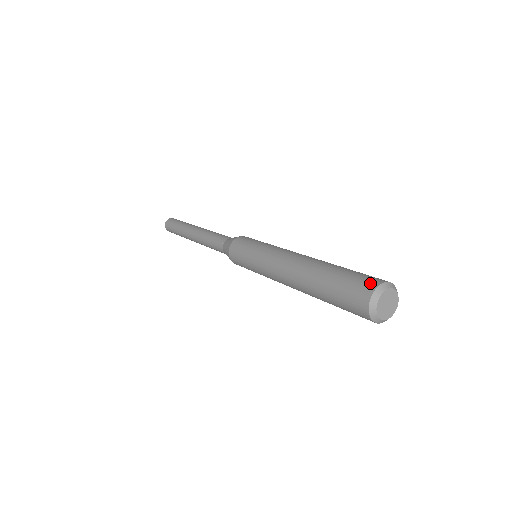
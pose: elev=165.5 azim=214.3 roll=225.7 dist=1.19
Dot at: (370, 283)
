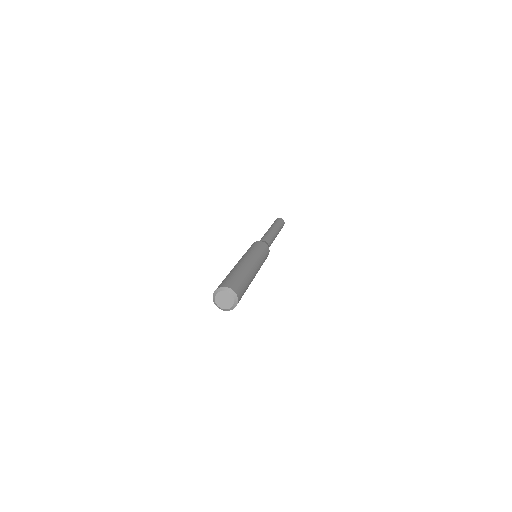
Dot at: occluded
